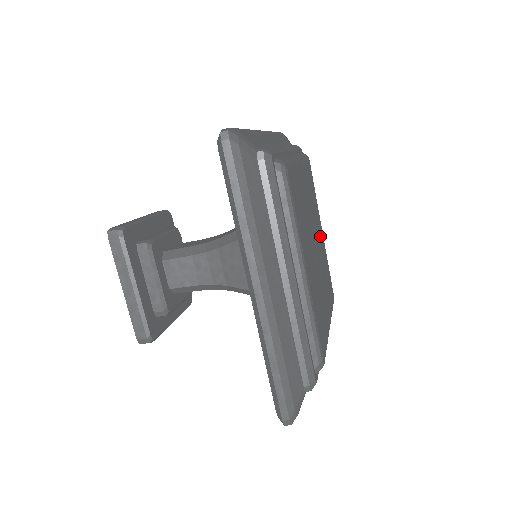
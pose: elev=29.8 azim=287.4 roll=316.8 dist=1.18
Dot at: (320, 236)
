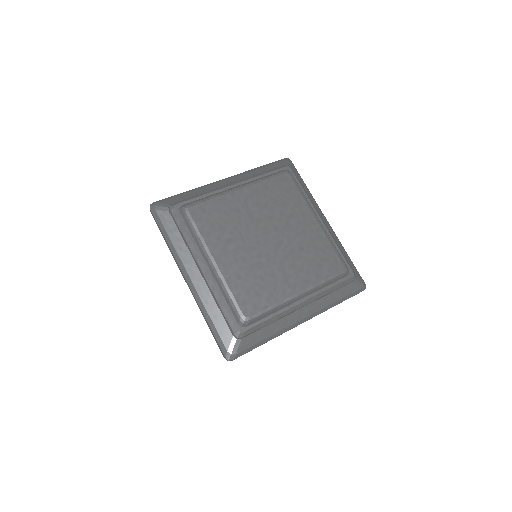
Dot at: (301, 226)
